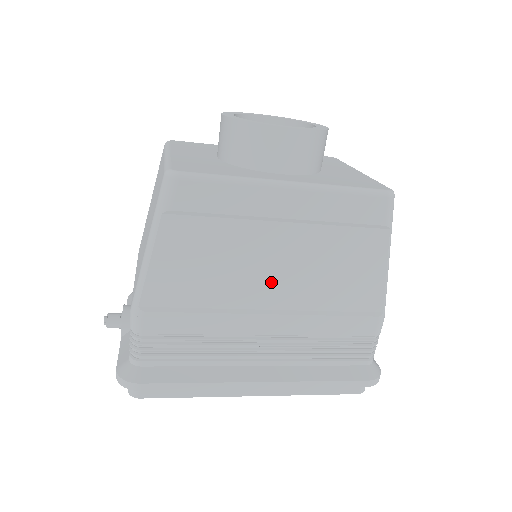
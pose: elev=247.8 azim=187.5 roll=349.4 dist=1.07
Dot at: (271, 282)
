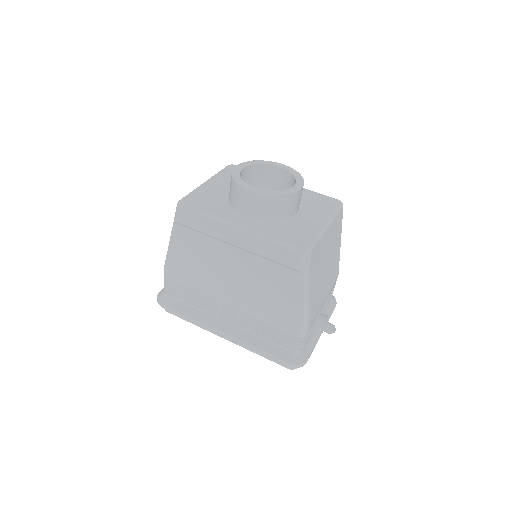
Dot at: (232, 278)
